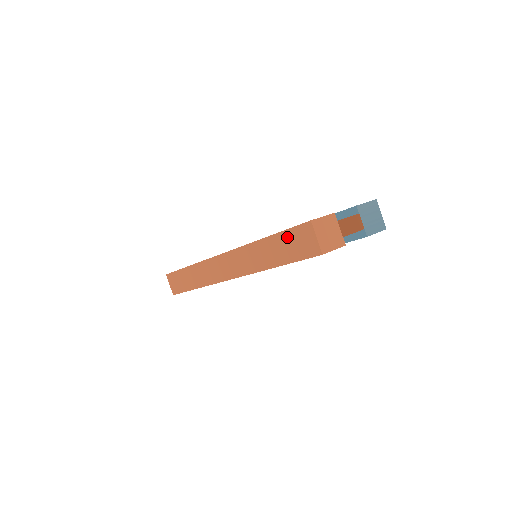
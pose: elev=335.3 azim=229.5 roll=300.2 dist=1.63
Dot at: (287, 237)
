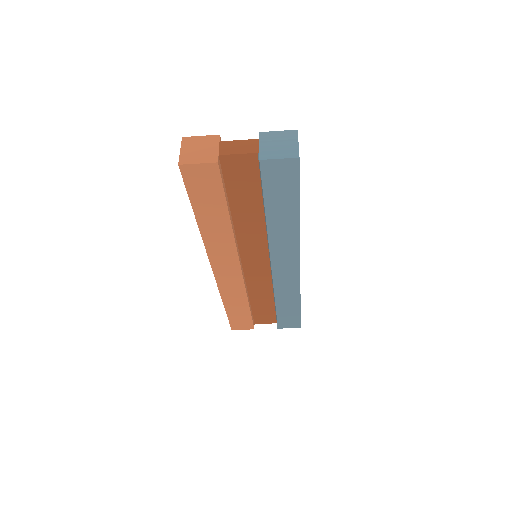
Dot at: occluded
